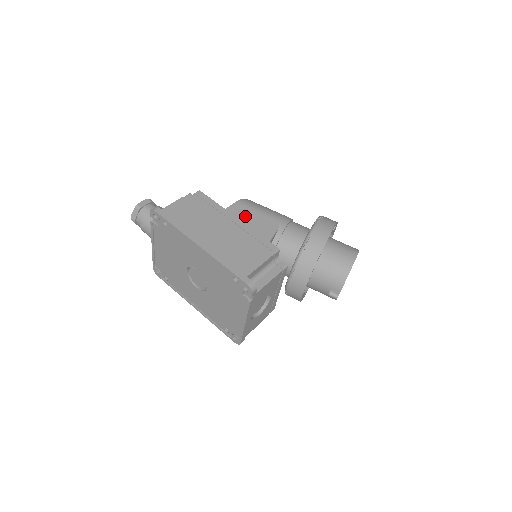
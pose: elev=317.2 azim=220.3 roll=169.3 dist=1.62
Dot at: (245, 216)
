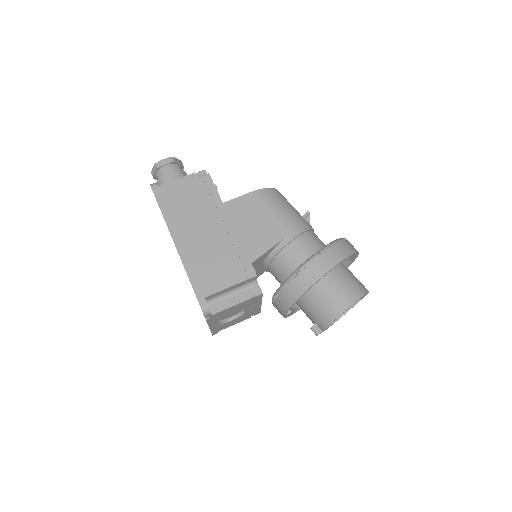
Dot at: (253, 213)
